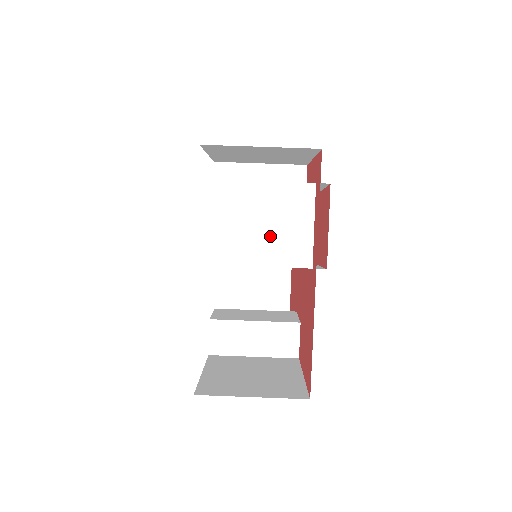
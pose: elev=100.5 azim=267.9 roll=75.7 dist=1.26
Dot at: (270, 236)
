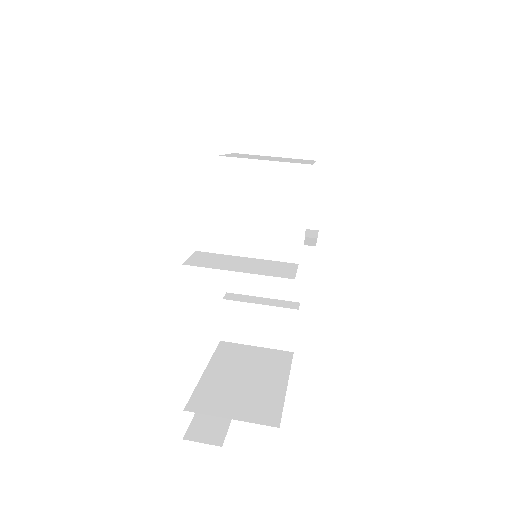
Dot at: occluded
